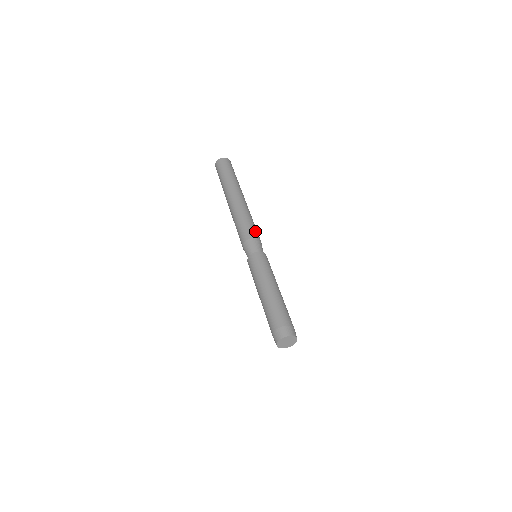
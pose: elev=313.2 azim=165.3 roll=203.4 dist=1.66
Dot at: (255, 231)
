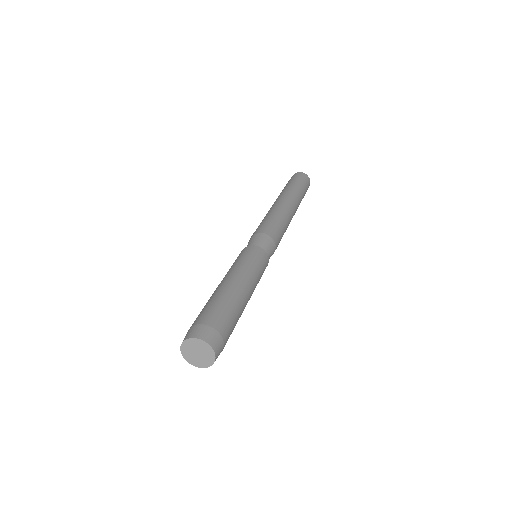
Dot at: (265, 227)
